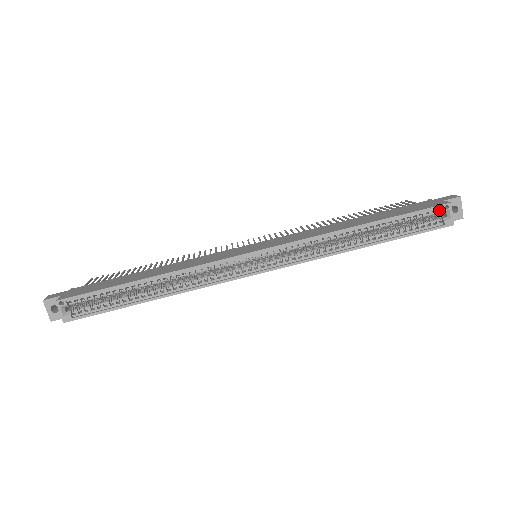
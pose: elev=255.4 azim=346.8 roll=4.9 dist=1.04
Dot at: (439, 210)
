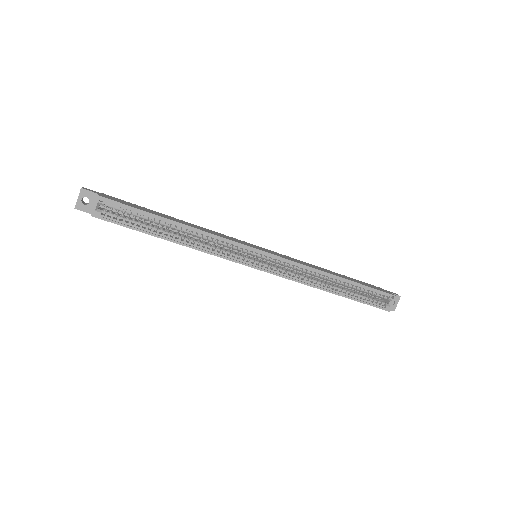
Dot at: (387, 297)
